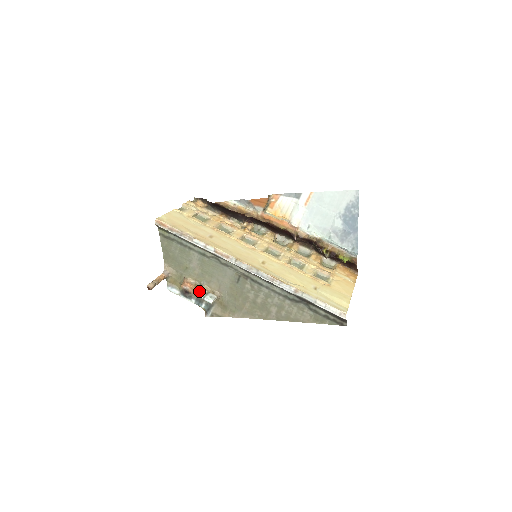
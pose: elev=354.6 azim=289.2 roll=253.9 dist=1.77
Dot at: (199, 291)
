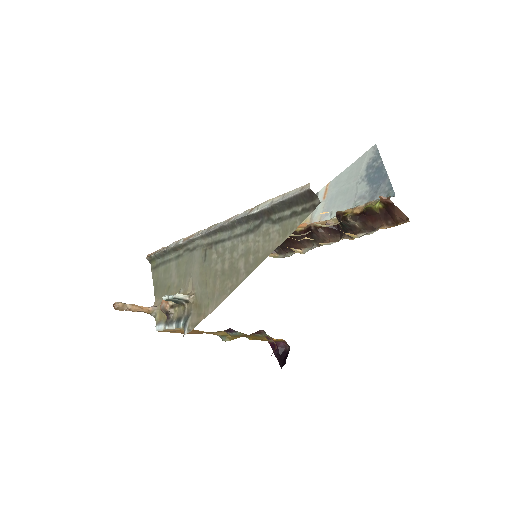
Dot at: occluded
